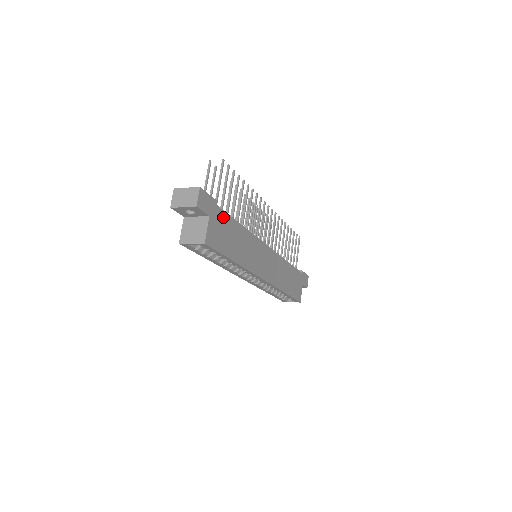
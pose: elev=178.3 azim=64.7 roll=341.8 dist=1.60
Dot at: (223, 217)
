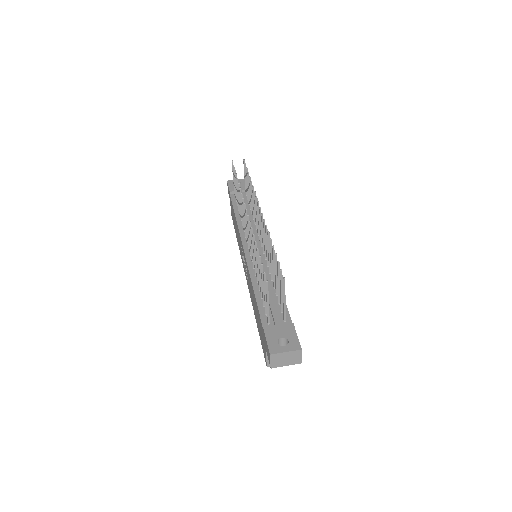
Dot at: occluded
